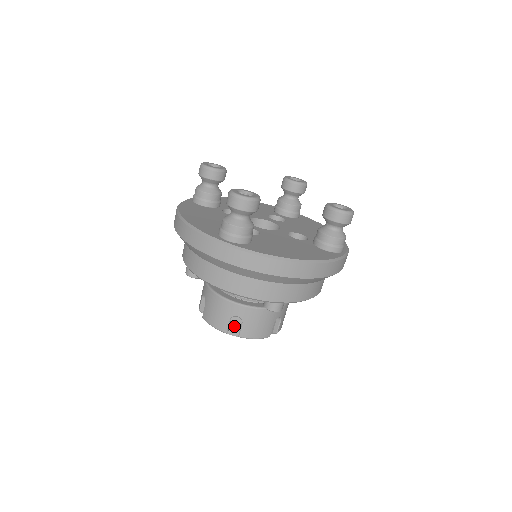
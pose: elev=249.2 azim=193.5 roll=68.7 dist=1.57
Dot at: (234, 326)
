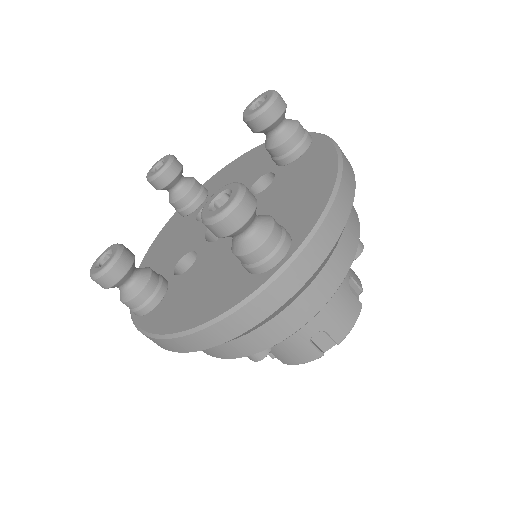
Dot at: occluded
